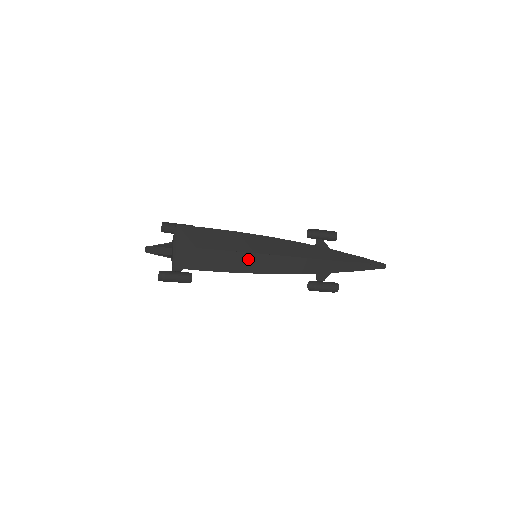
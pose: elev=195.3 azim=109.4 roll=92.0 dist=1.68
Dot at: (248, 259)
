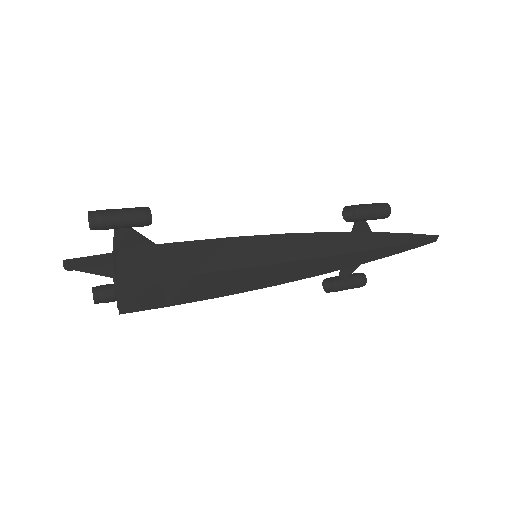
Dot at: (244, 276)
